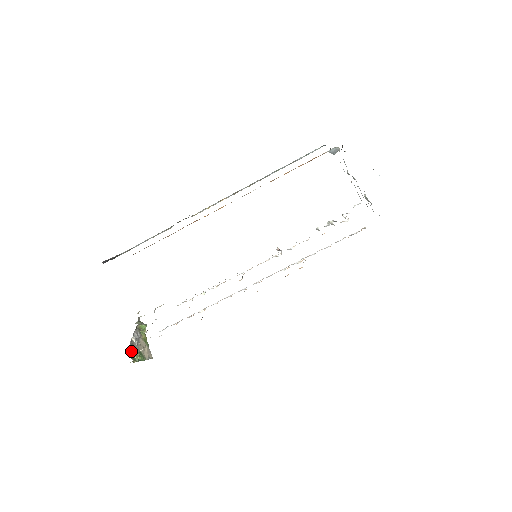
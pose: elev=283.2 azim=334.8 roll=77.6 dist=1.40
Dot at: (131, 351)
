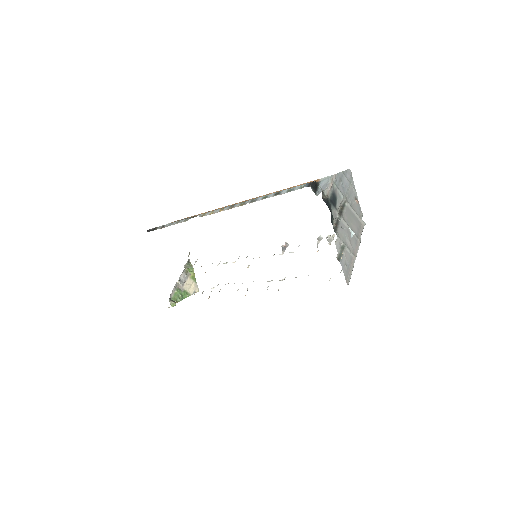
Dot at: (174, 294)
